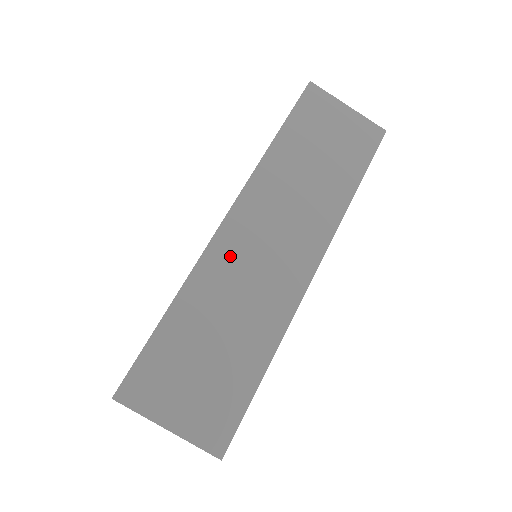
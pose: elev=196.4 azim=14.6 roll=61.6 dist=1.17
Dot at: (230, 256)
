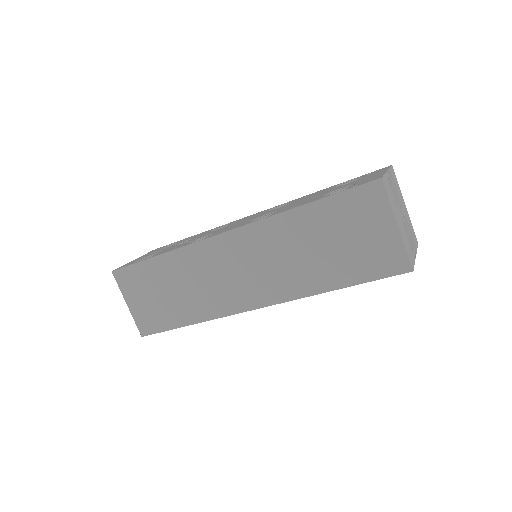
Dot at: (208, 258)
